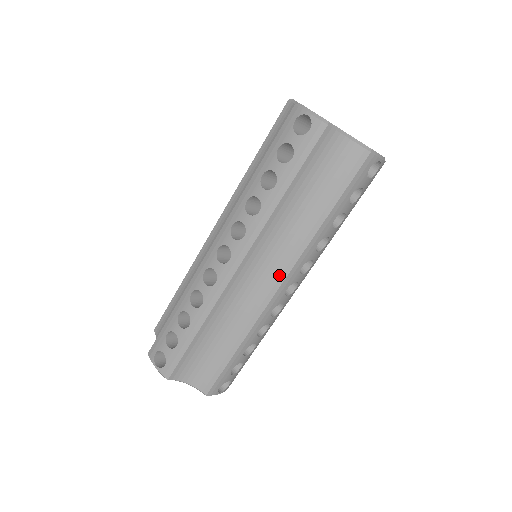
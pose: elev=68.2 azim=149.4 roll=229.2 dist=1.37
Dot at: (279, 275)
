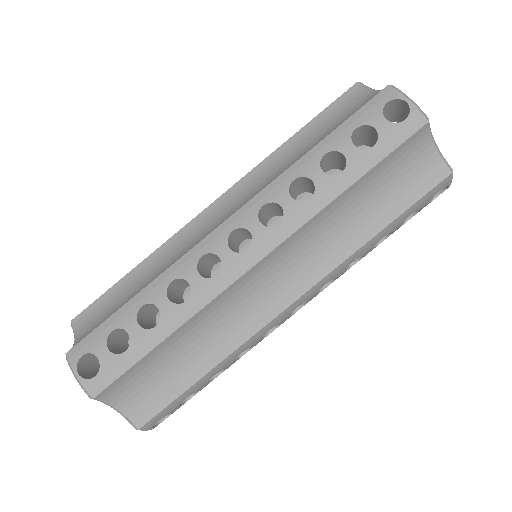
Dot at: (298, 287)
